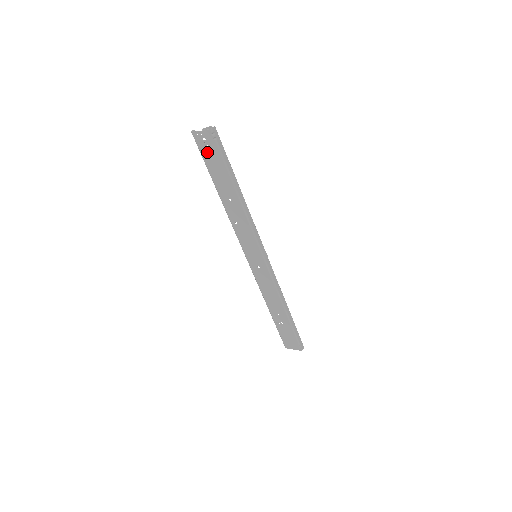
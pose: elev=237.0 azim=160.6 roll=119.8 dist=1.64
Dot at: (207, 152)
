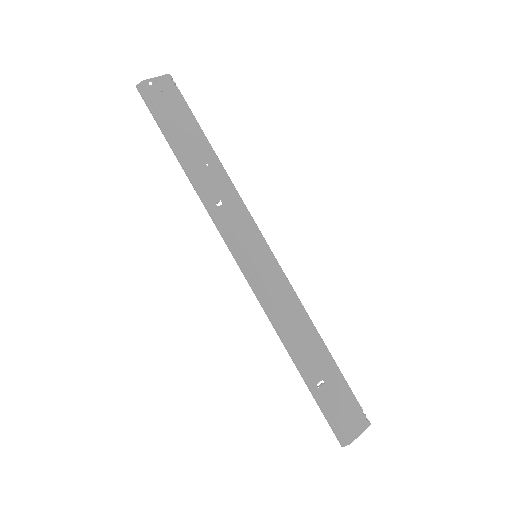
Dot at: (166, 103)
